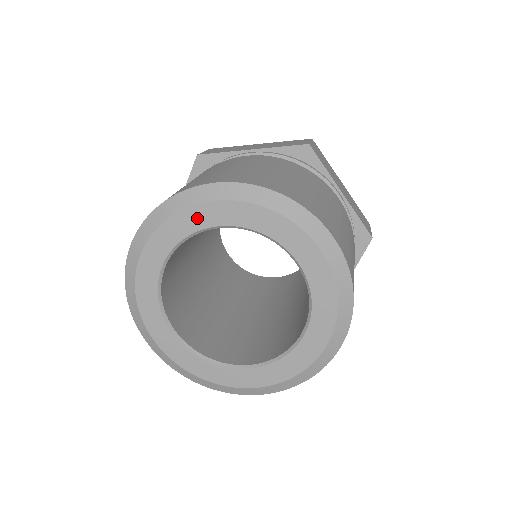
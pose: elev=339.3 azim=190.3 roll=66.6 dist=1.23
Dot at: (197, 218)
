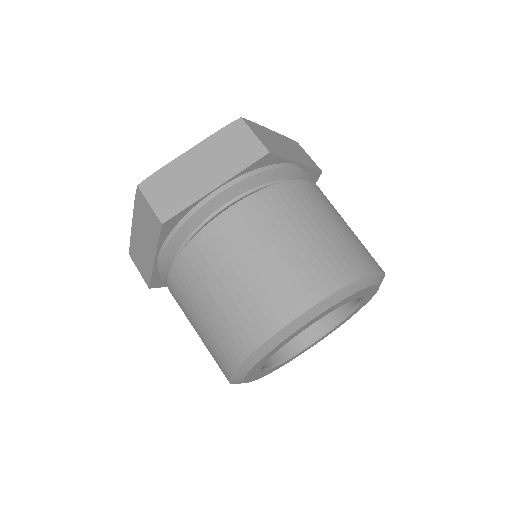
Dot at: (358, 295)
